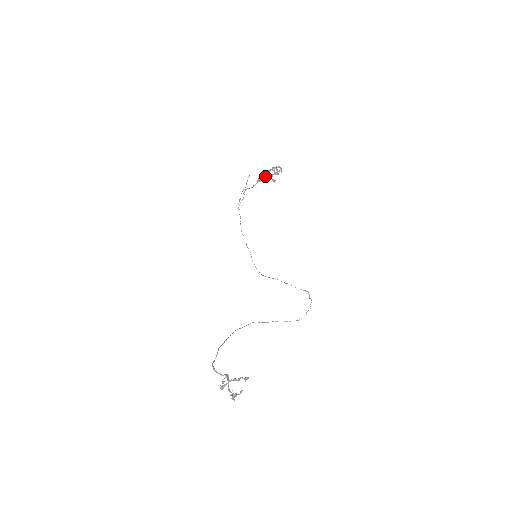
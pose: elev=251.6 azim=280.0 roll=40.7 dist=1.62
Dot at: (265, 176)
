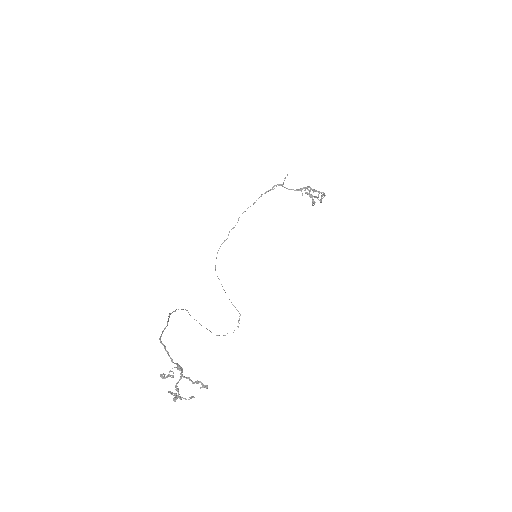
Dot at: occluded
